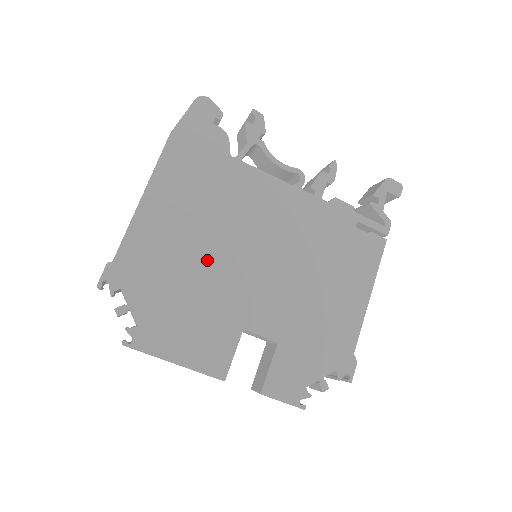
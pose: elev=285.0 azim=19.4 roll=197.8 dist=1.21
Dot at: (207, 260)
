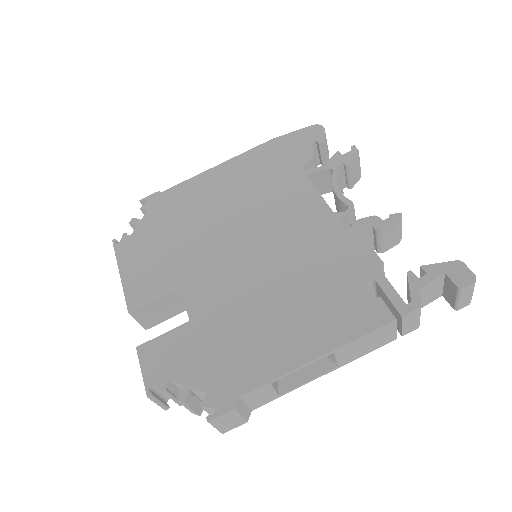
Dot at: (210, 225)
